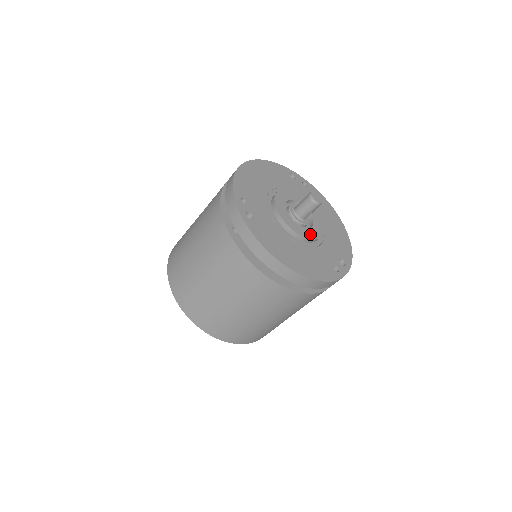
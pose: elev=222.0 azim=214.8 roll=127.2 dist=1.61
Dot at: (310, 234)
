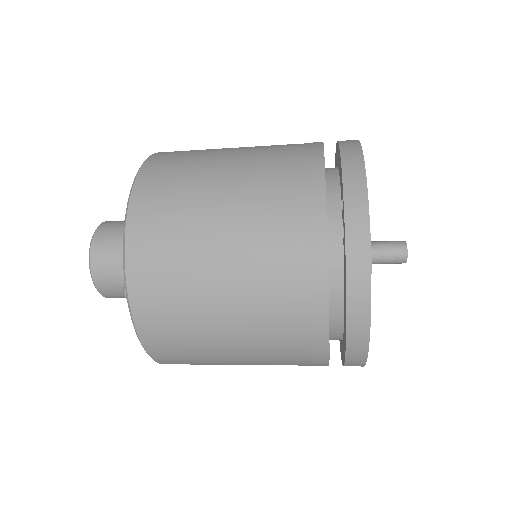
Dot at: occluded
